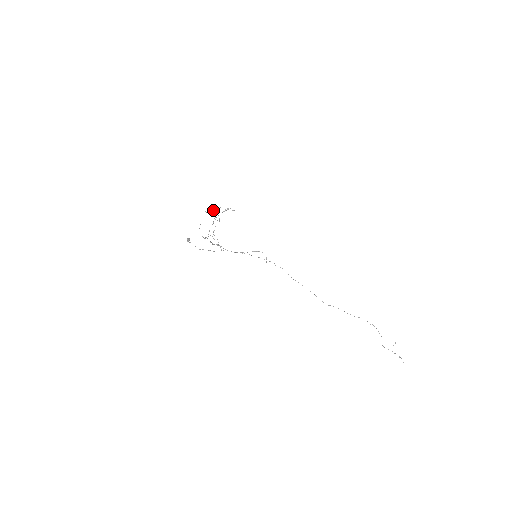
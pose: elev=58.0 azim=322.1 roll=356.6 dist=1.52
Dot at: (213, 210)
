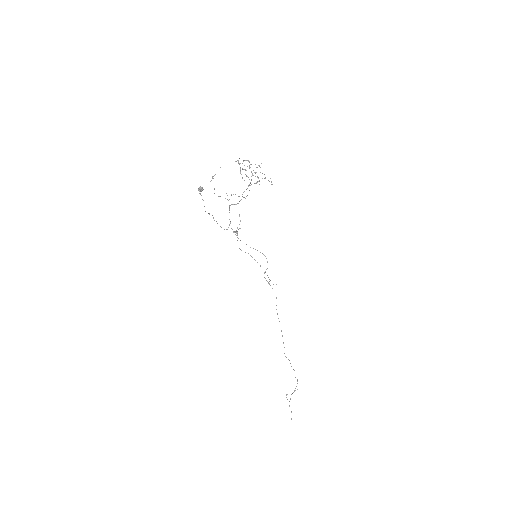
Dot at: occluded
